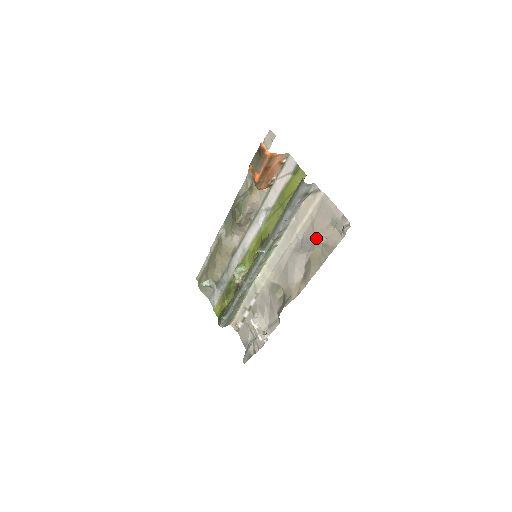
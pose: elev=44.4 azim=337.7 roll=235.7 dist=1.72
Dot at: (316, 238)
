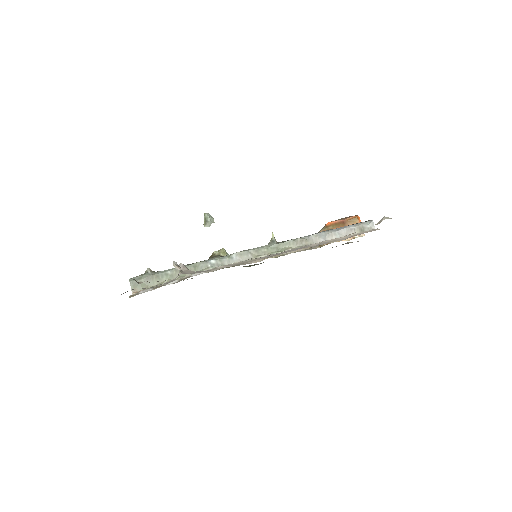
Dot at: occluded
